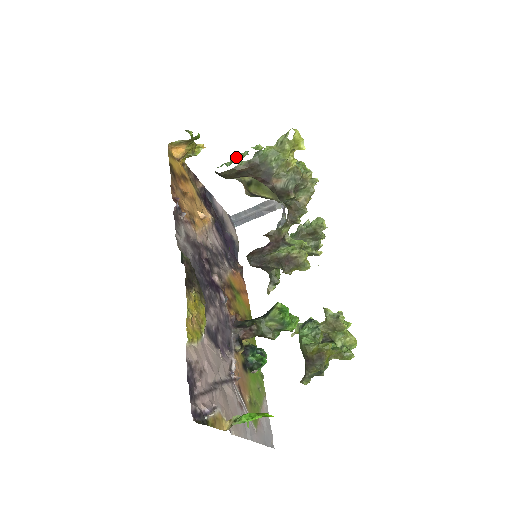
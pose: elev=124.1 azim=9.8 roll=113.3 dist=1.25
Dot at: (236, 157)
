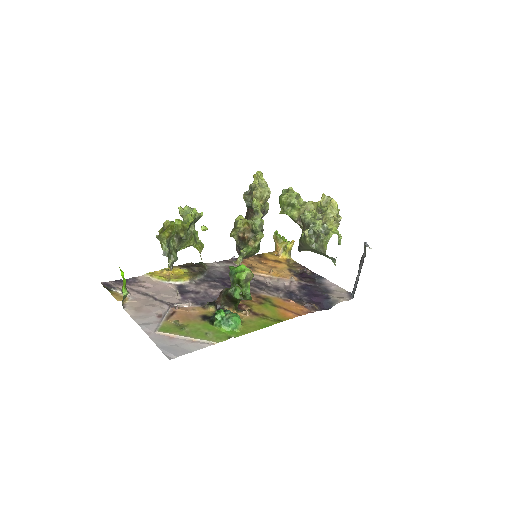
Dot at: occluded
